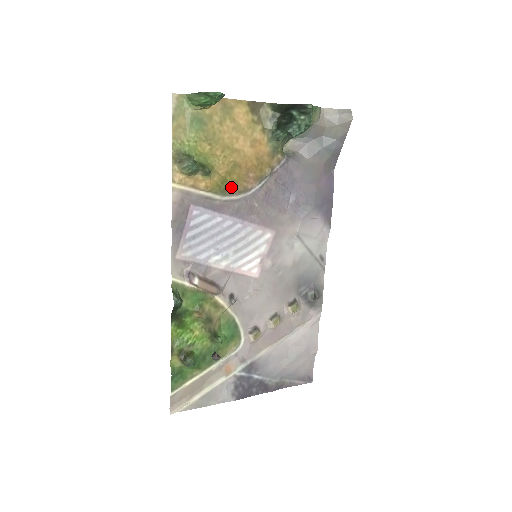
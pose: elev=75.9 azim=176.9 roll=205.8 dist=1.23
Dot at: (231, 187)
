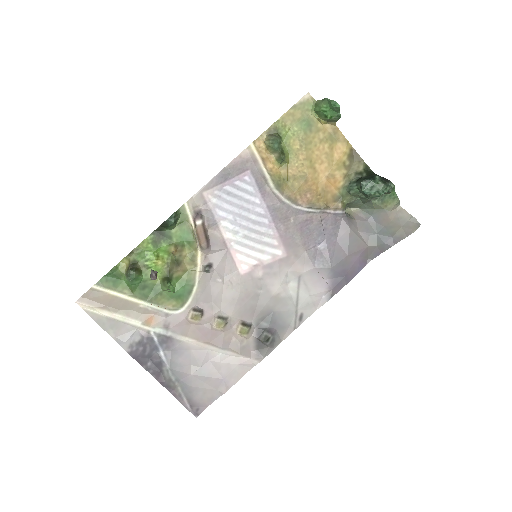
Dot at: (287, 188)
